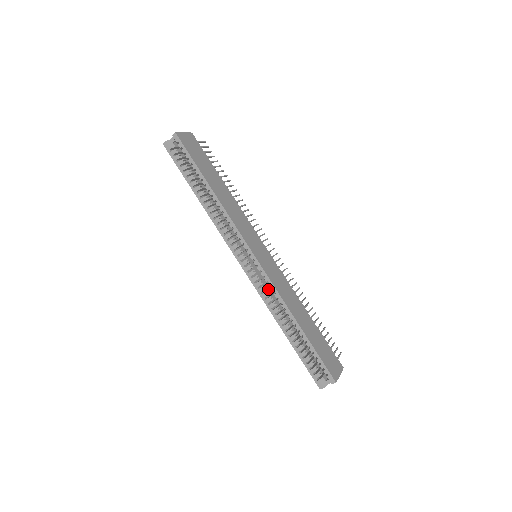
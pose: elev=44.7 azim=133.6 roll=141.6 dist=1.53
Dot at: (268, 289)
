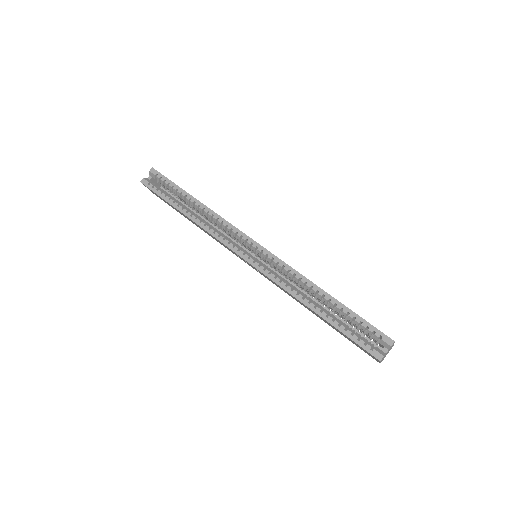
Dot at: occluded
